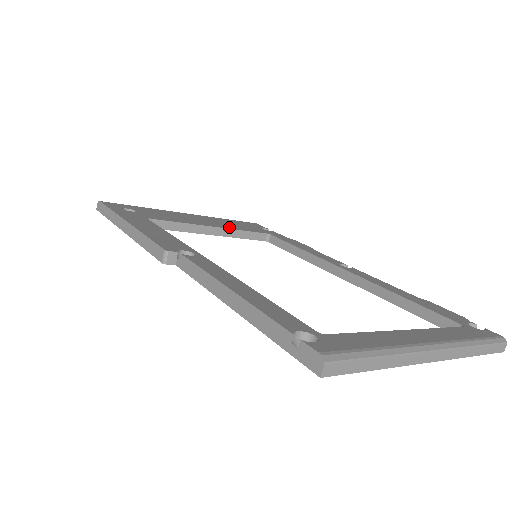
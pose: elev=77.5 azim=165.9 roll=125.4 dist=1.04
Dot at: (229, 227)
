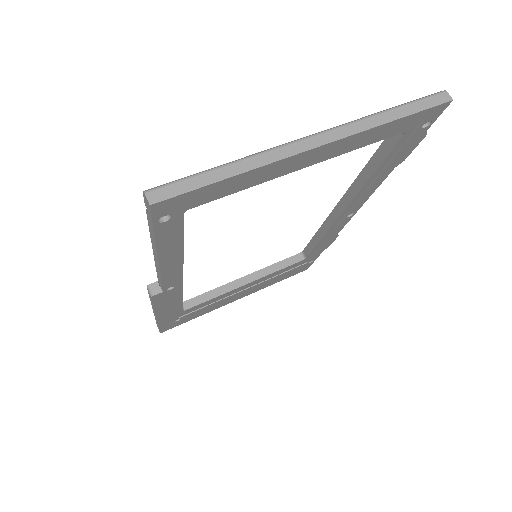
Dot at: (261, 270)
